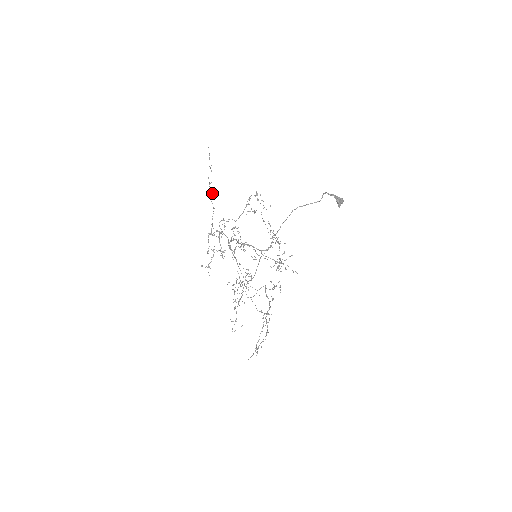
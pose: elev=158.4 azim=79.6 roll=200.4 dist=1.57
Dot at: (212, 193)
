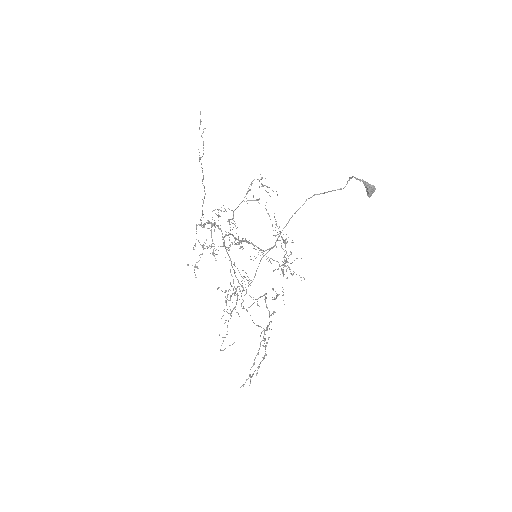
Dot at: occluded
